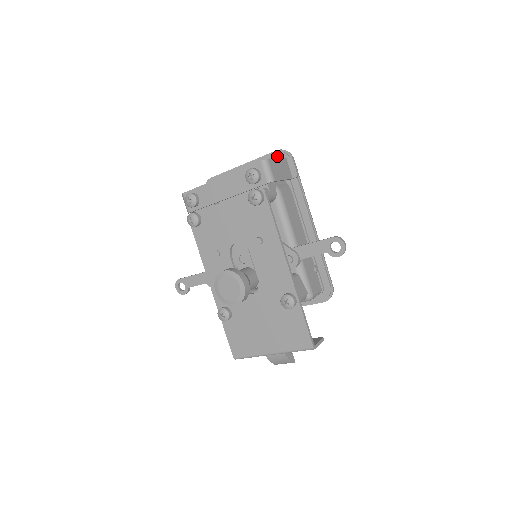
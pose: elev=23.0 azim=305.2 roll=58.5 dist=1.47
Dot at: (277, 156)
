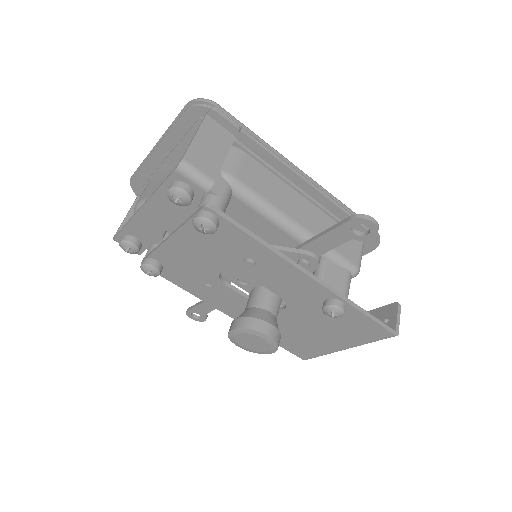
Dot at: (191, 115)
